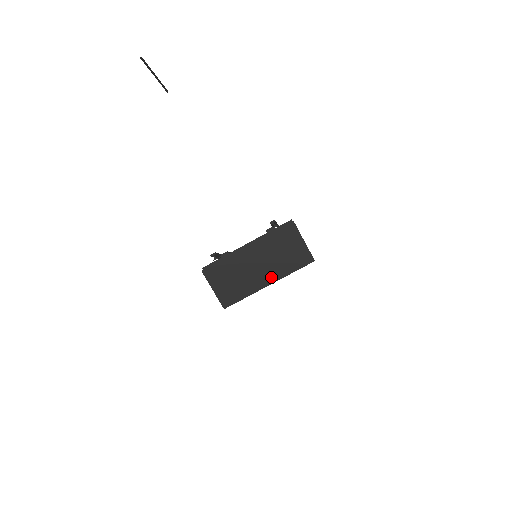
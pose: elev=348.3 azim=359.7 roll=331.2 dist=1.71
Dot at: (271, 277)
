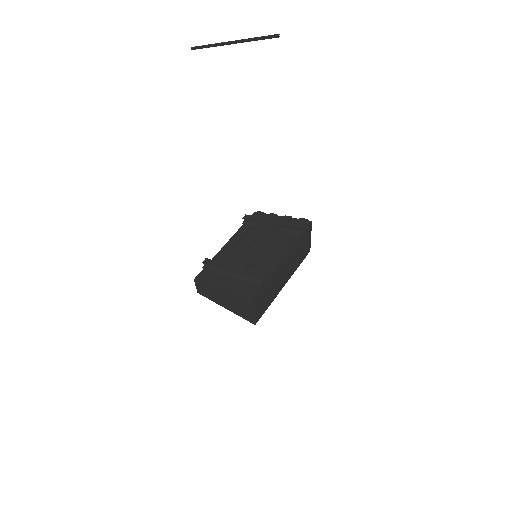
Dot at: (287, 278)
